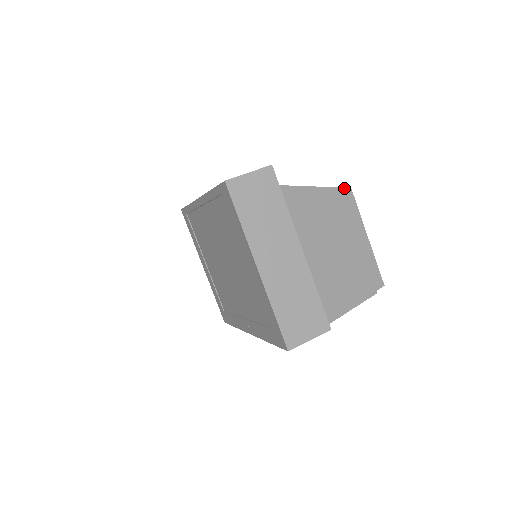
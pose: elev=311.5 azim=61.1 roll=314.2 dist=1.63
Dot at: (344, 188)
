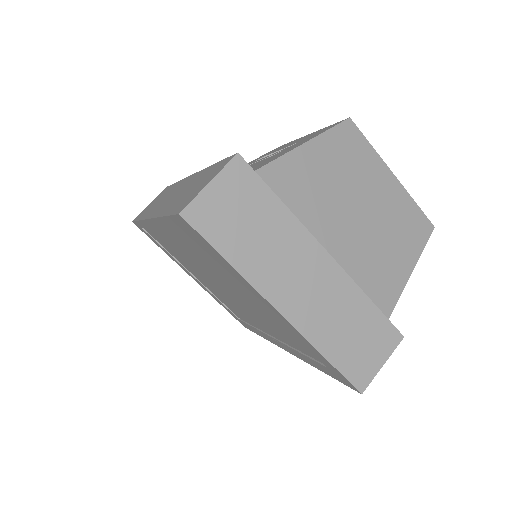
Dot at: (341, 123)
